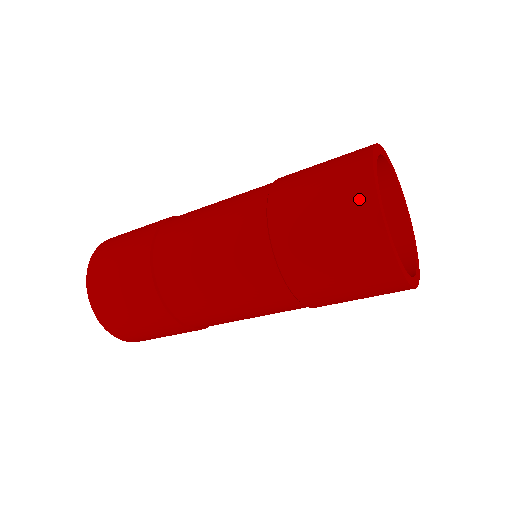
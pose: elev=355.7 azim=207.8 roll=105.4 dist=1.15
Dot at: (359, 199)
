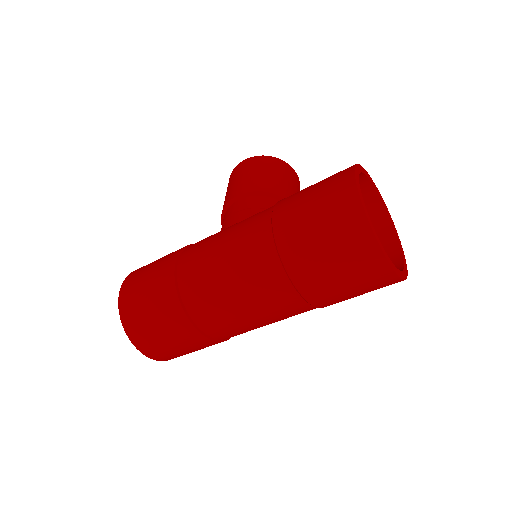
Dot at: (369, 259)
